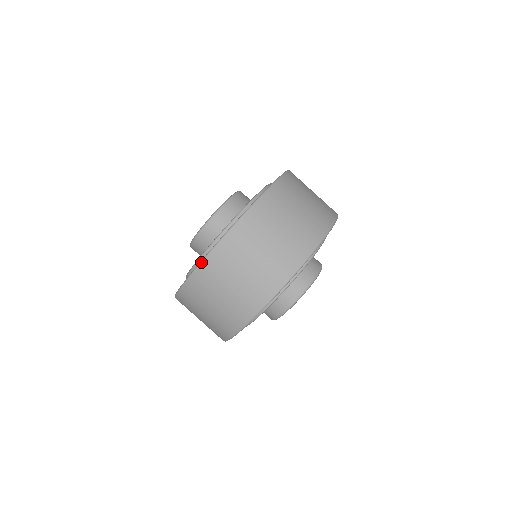
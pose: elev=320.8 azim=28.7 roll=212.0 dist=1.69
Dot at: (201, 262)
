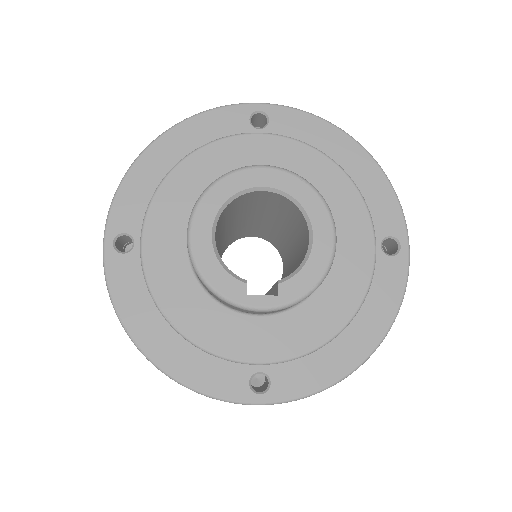
Dot at: occluded
